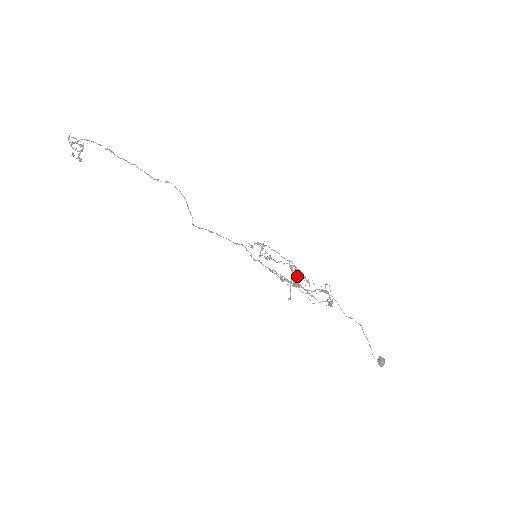
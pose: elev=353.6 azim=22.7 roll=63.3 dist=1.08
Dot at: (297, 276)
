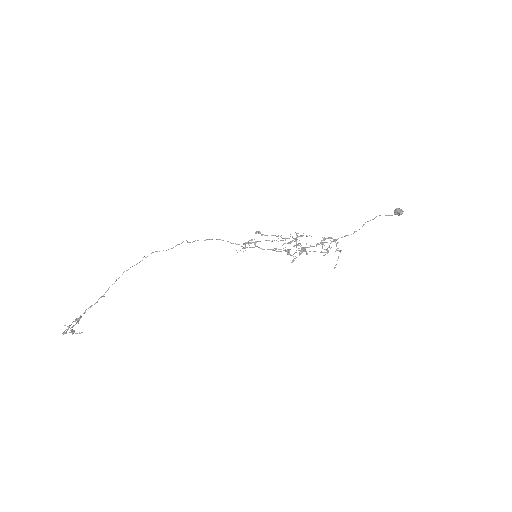
Dot at: occluded
